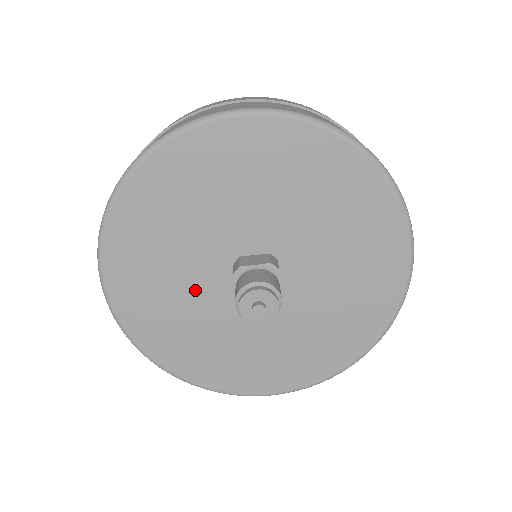
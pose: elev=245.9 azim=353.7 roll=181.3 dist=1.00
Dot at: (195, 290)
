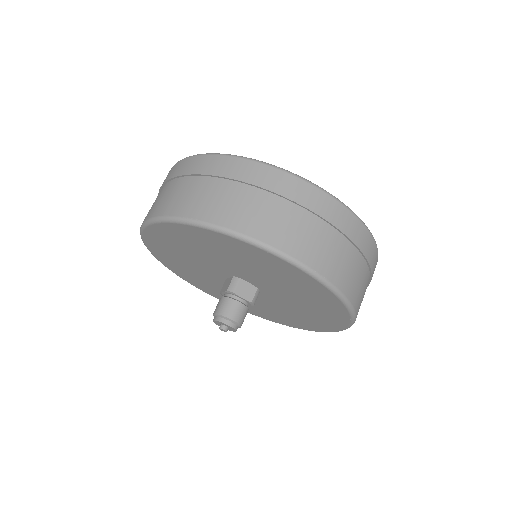
Dot at: occluded
